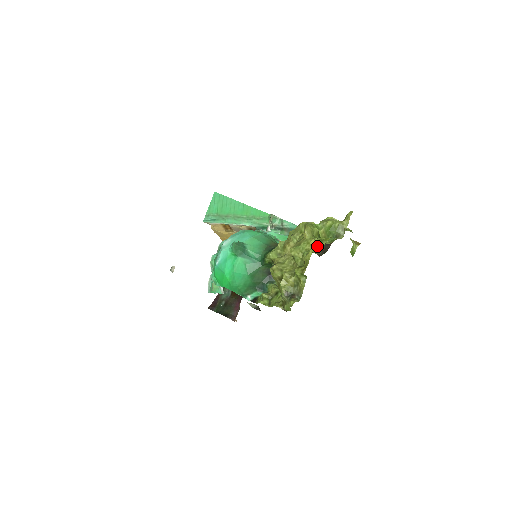
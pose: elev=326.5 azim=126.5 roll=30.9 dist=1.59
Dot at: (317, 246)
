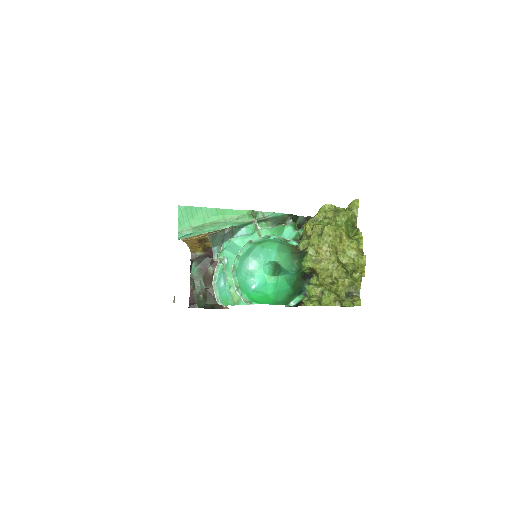
Dot at: (358, 247)
